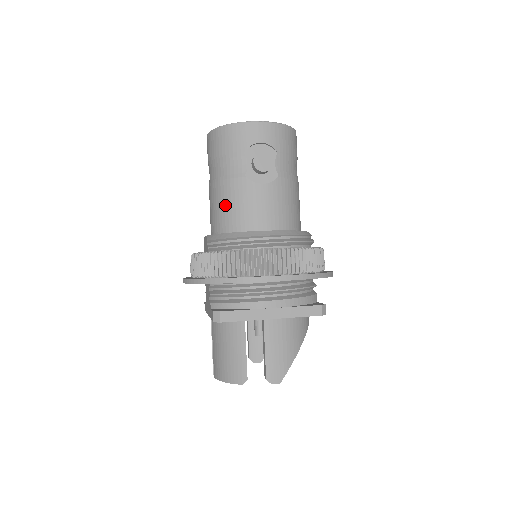
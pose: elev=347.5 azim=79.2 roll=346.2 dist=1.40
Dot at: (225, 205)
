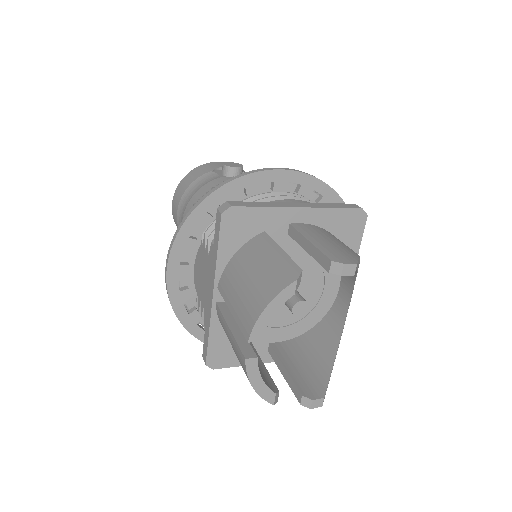
Dot at: occluded
